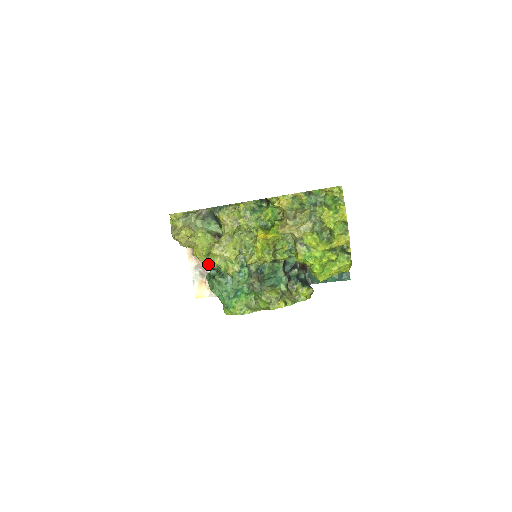
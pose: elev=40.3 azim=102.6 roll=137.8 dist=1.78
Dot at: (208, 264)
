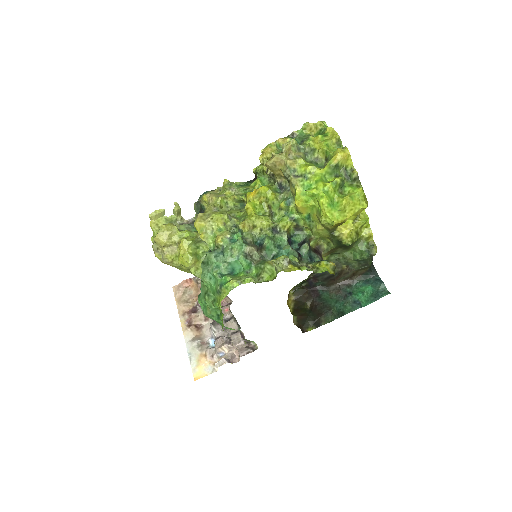
Dot at: (208, 332)
